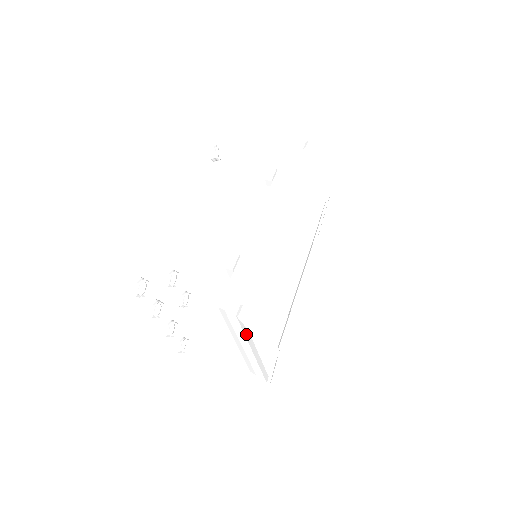
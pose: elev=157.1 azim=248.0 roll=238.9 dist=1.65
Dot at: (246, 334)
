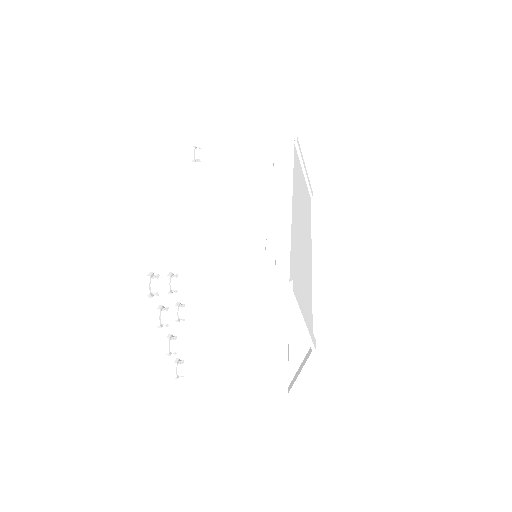
Dot at: (288, 321)
